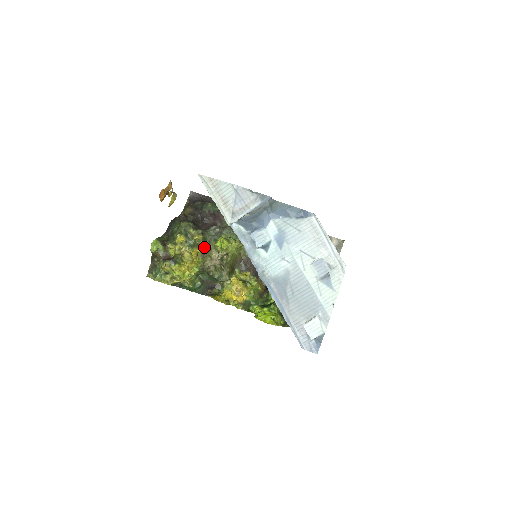
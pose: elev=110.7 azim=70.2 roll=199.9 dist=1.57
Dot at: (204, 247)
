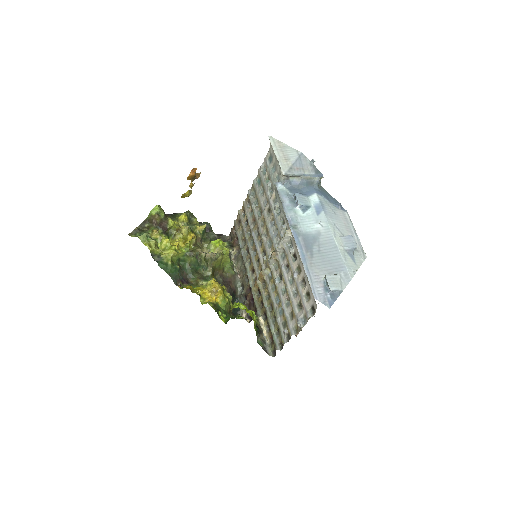
Dot at: (199, 239)
